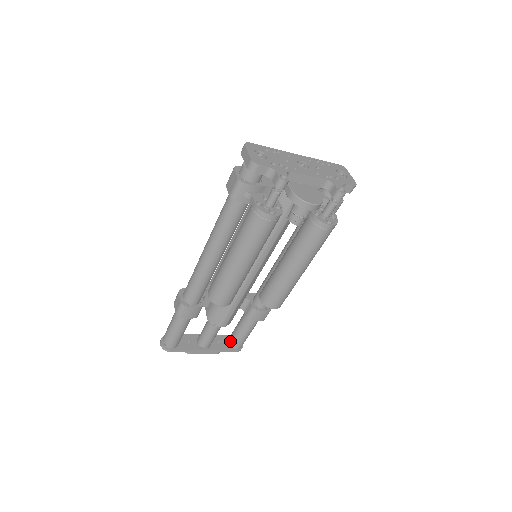
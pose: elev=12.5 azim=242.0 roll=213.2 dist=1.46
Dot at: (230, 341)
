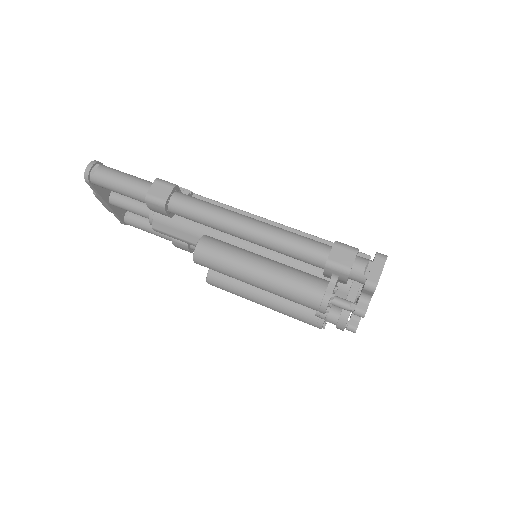
Dot at: (130, 215)
